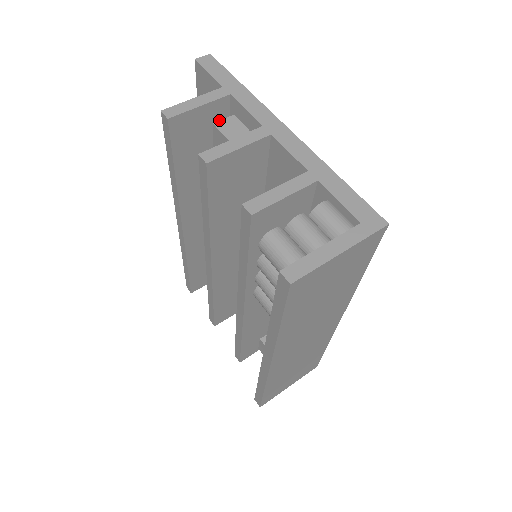
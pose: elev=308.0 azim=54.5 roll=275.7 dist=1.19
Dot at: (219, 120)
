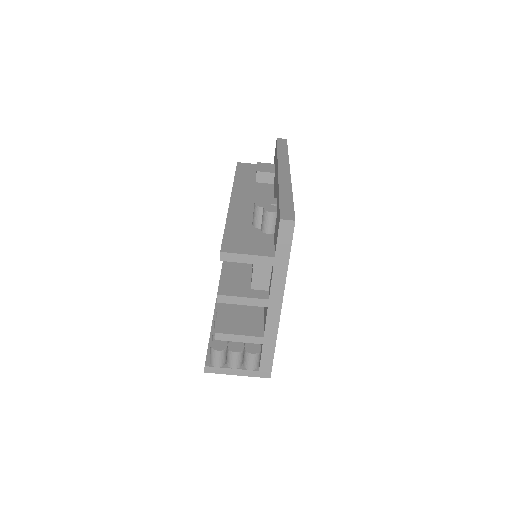
Dot at: occluded
